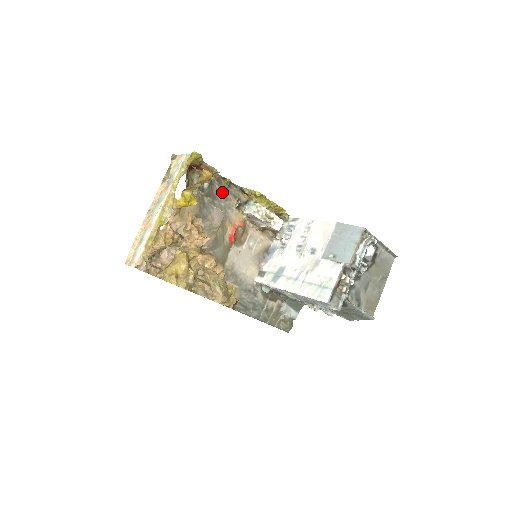
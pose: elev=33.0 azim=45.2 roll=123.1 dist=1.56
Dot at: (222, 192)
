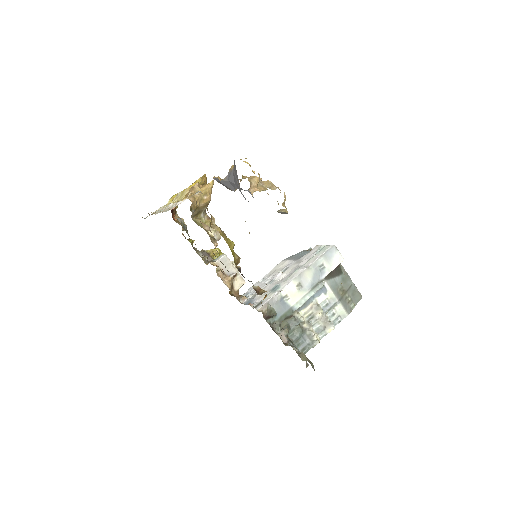
Dot at: occluded
